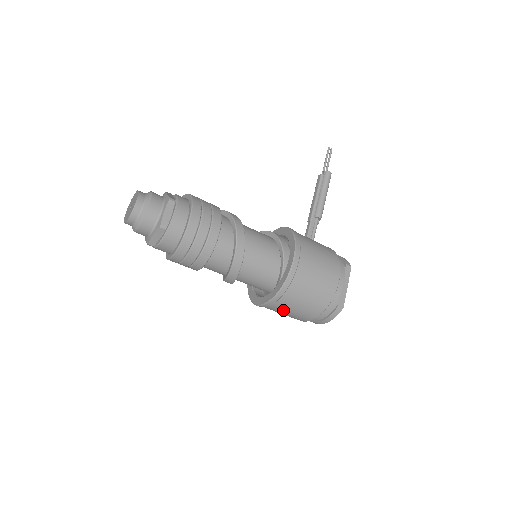
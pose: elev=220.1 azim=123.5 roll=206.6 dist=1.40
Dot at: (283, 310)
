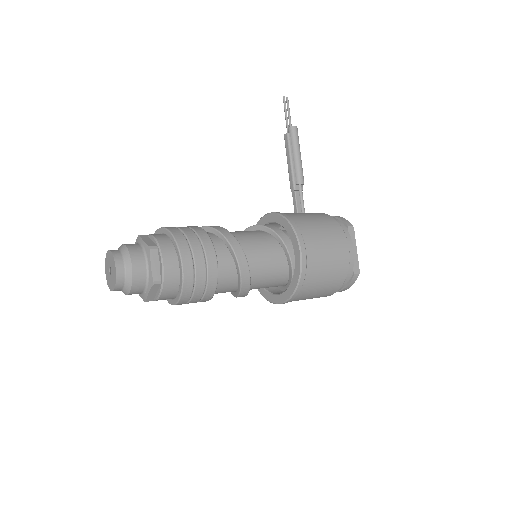
Dot at: (303, 299)
